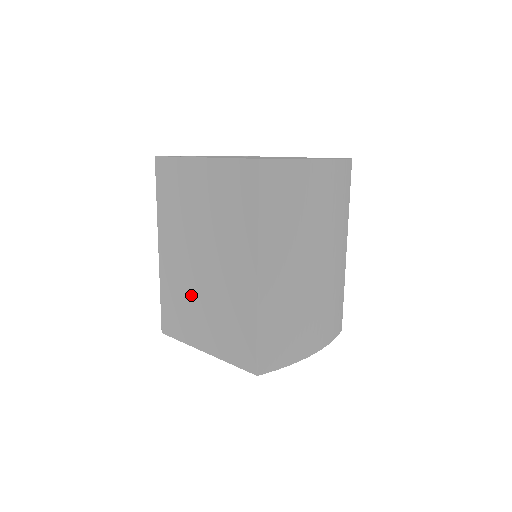
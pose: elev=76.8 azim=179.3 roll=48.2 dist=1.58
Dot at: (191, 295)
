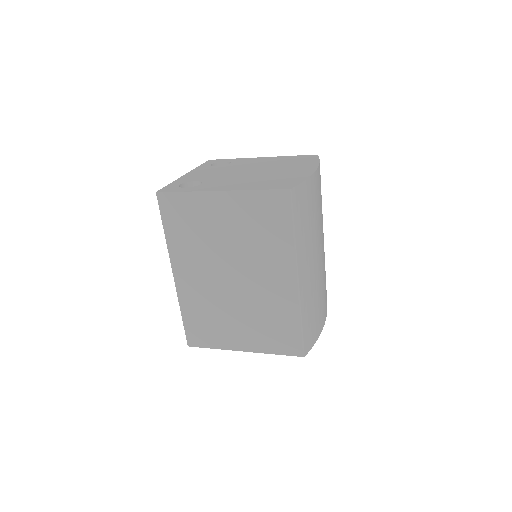
Dot at: (222, 309)
